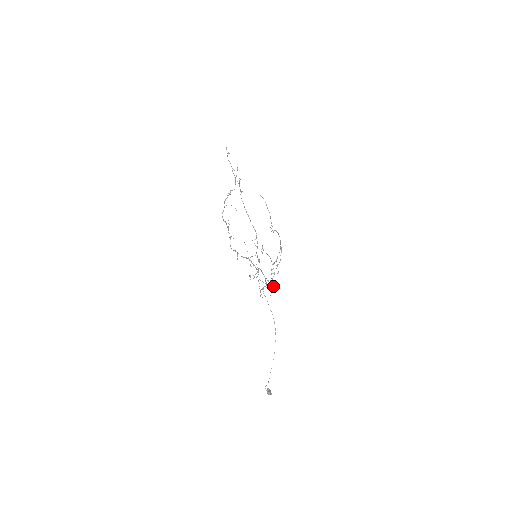
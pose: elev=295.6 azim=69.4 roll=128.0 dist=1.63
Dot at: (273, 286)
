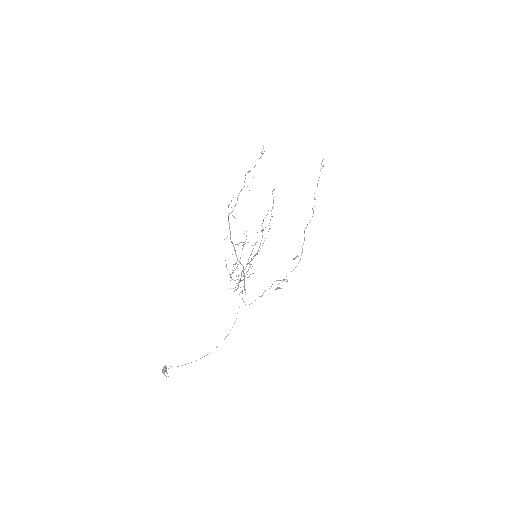
Dot at: occluded
